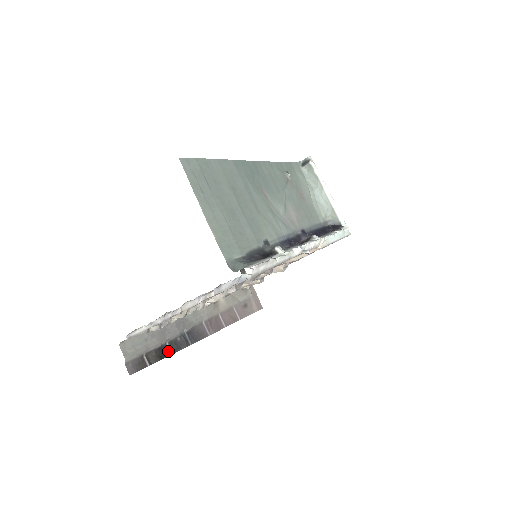
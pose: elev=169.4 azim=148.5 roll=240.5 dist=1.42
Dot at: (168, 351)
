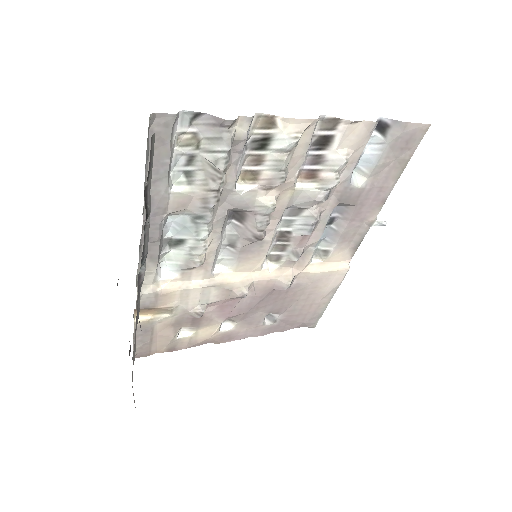
Dot at: occluded
